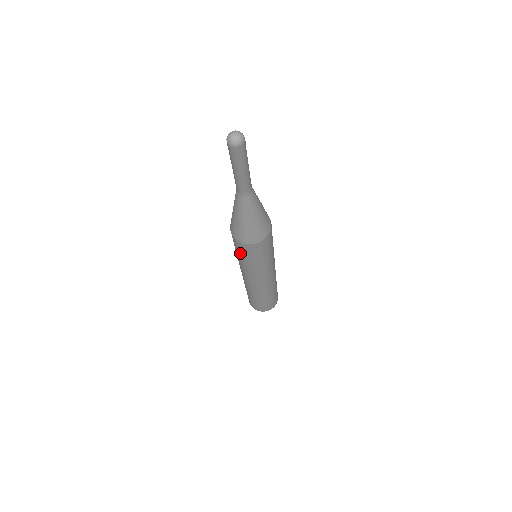
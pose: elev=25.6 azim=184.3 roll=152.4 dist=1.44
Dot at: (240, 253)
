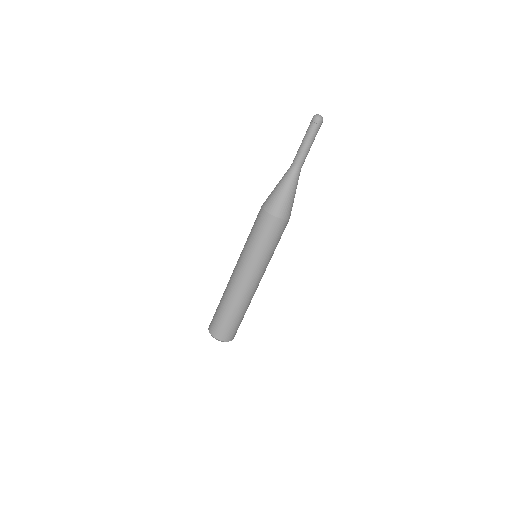
Dot at: (254, 226)
